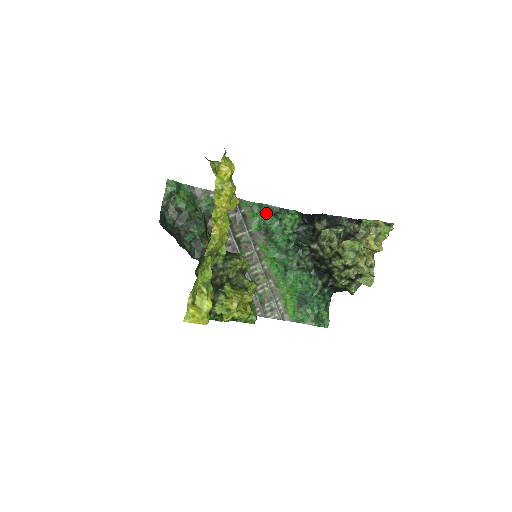
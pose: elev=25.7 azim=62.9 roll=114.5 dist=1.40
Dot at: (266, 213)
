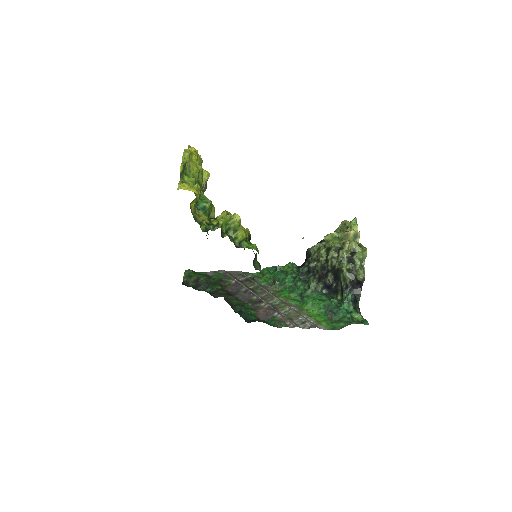
Dot at: (269, 273)
